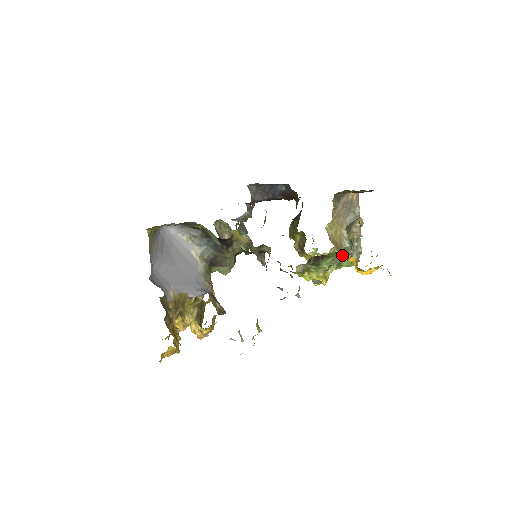
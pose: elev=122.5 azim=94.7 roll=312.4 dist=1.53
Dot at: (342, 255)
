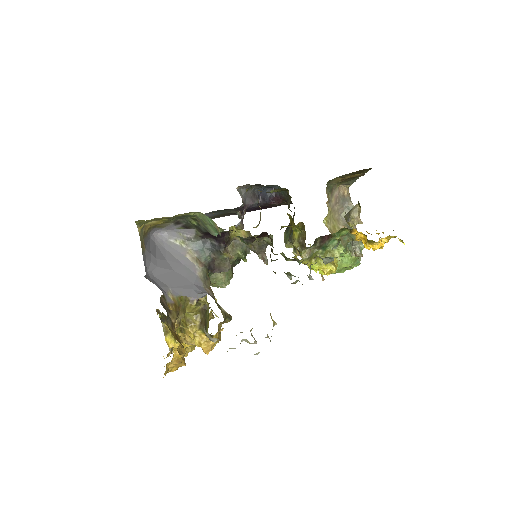
Dot at: (348, 236)
